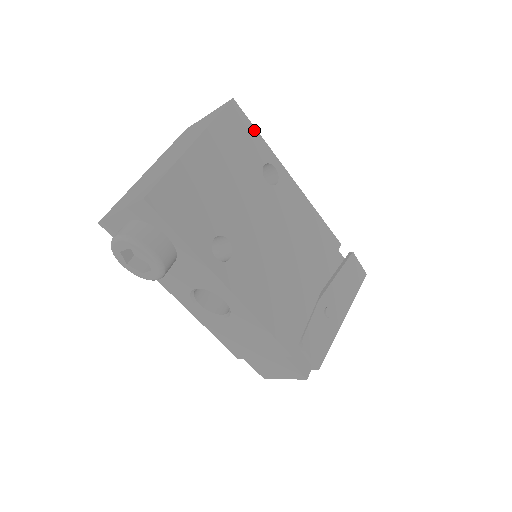
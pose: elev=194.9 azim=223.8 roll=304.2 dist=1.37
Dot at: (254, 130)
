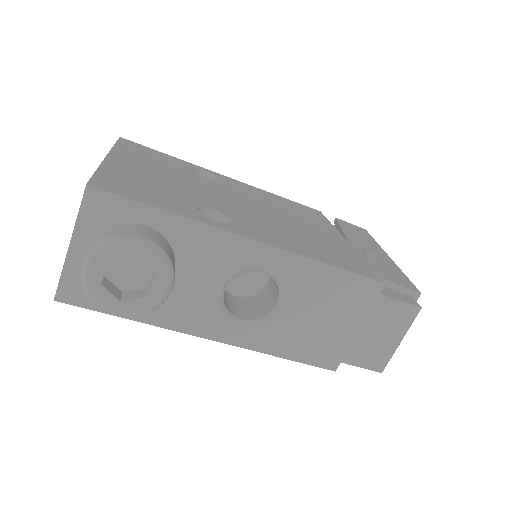
Dot at: (160, 153)
